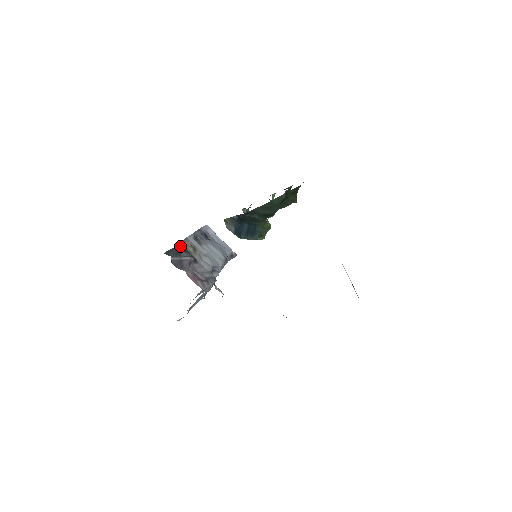
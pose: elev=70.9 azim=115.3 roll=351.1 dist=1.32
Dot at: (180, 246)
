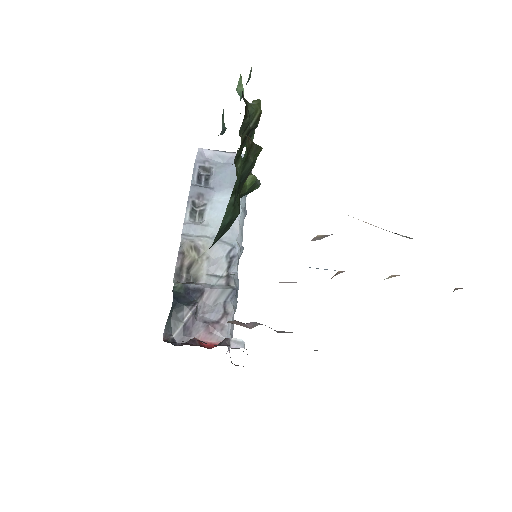
Dot at: (173, 310)
